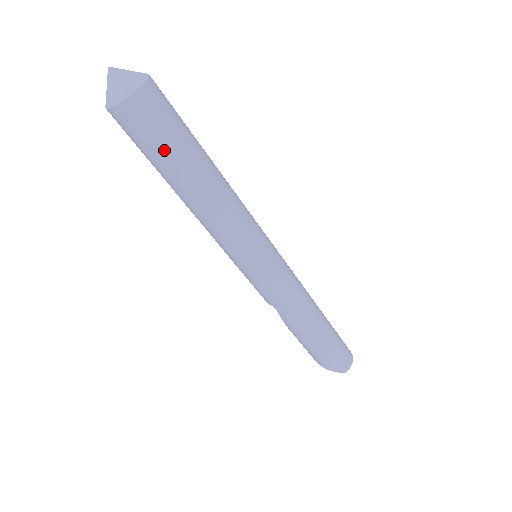
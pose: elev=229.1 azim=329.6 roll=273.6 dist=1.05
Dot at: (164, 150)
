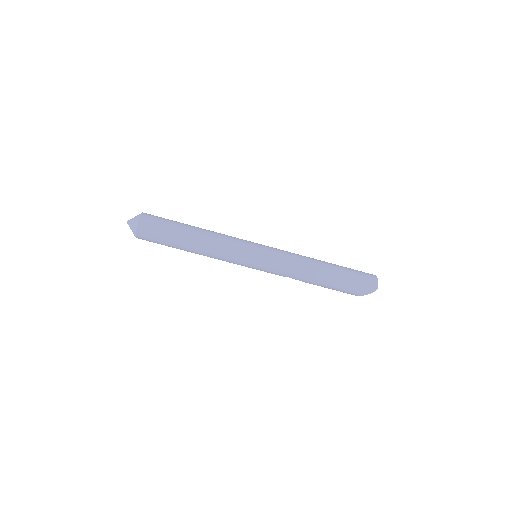
Dot at: (166, 238)
